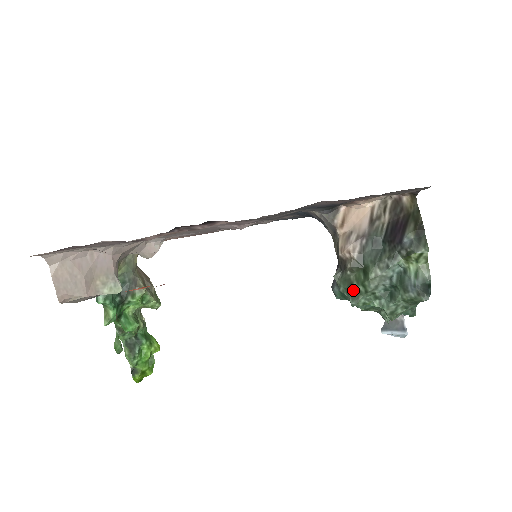
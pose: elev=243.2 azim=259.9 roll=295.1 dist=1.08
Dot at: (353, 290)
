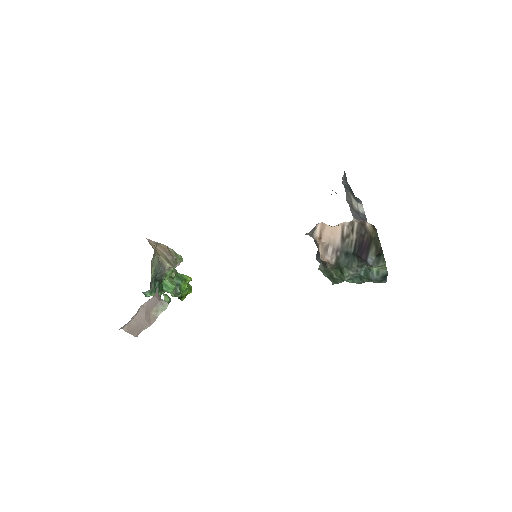
Dot at: (333, 278)
